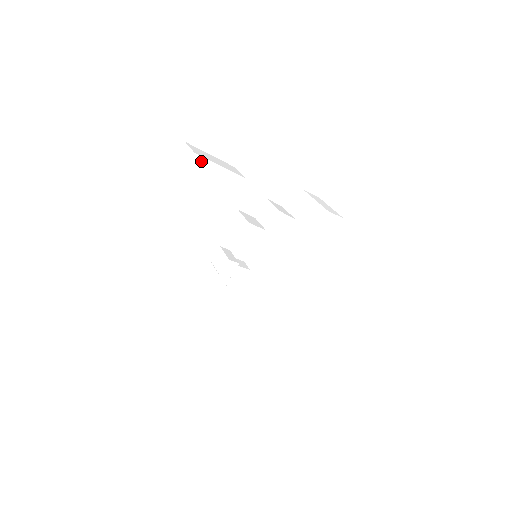
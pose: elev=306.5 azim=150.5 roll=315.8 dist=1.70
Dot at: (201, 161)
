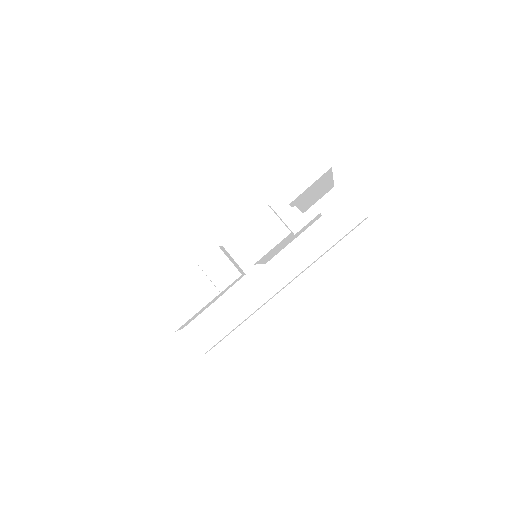
Dot at: (325, 176)
